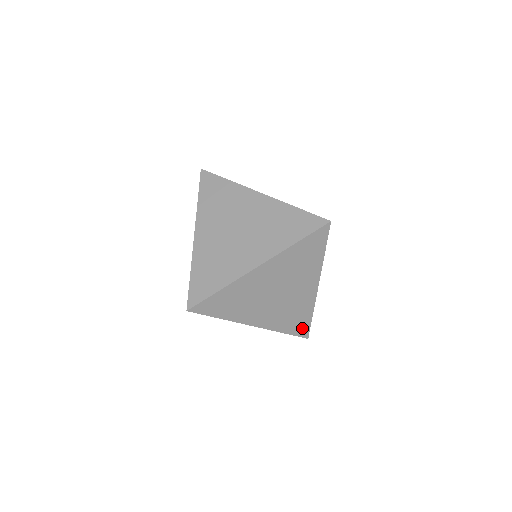
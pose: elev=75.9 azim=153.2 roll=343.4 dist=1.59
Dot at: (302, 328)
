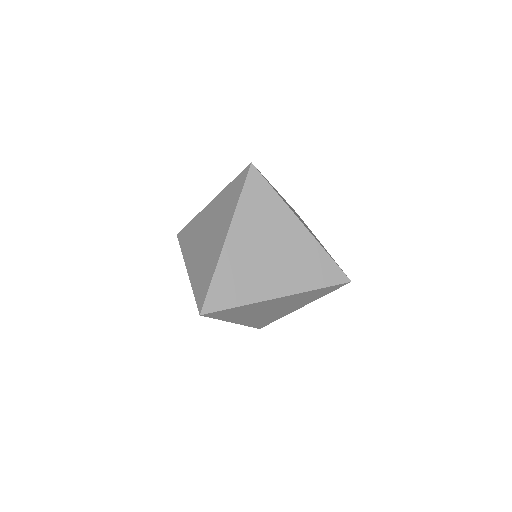
Dot at: (332, 274)
